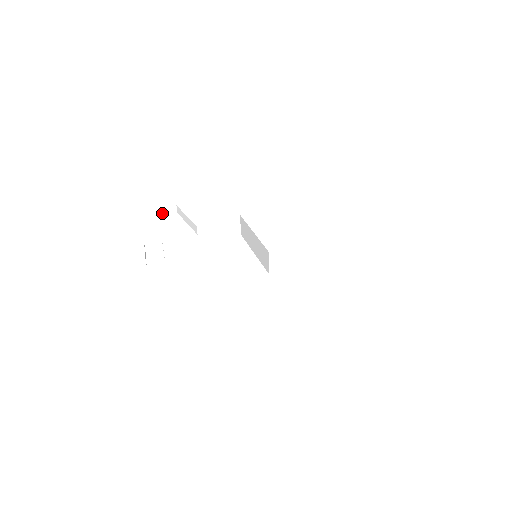
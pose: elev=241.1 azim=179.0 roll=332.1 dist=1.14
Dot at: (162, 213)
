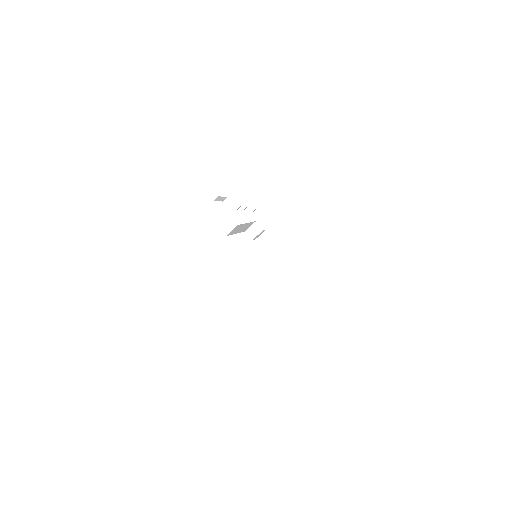
Dot at: (256, 212)
